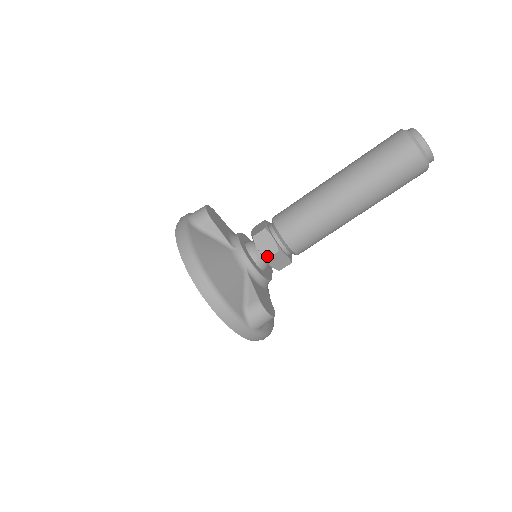
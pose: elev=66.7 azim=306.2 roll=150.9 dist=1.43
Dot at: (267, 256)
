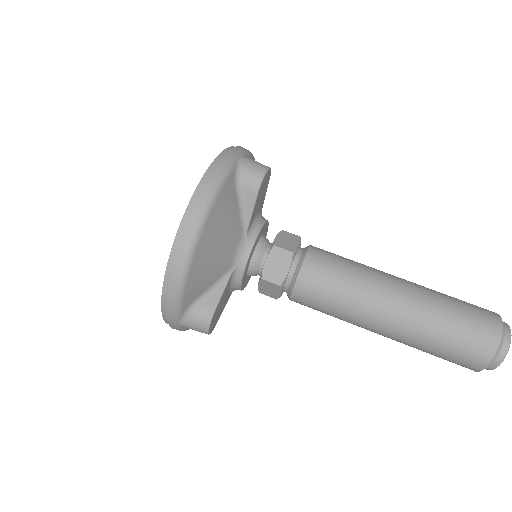
Dot at: (266, 277)
